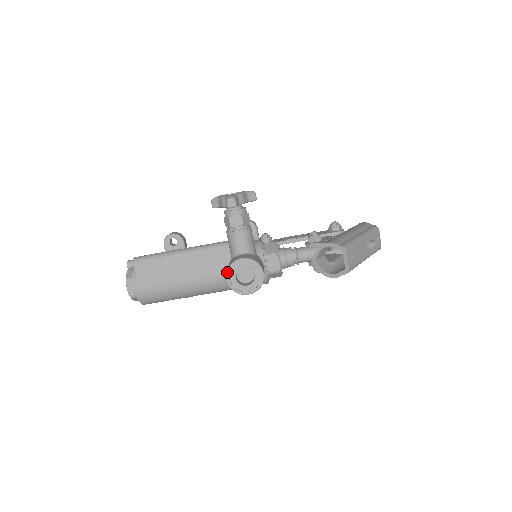
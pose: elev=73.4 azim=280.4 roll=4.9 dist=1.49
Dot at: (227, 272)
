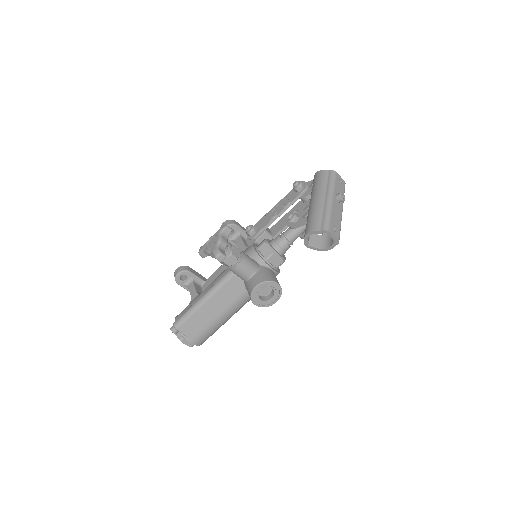
Dot at: (252, 301)
